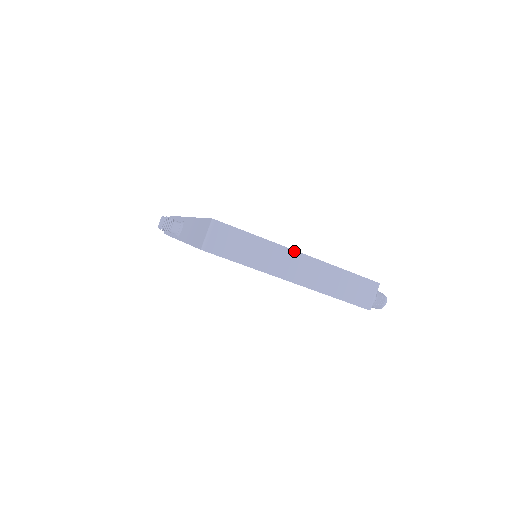
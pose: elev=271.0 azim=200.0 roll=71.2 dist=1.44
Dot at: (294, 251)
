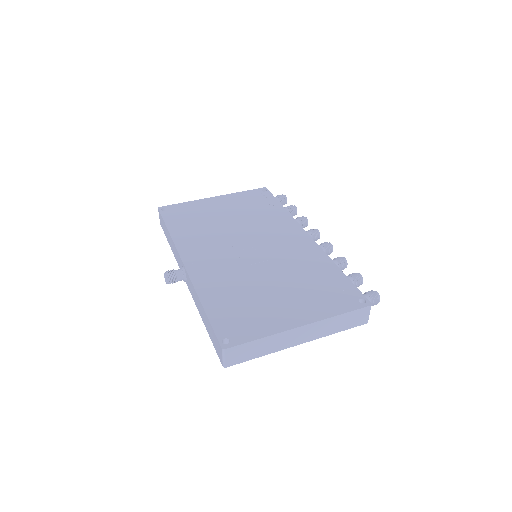
Dot at: (294, 329)
